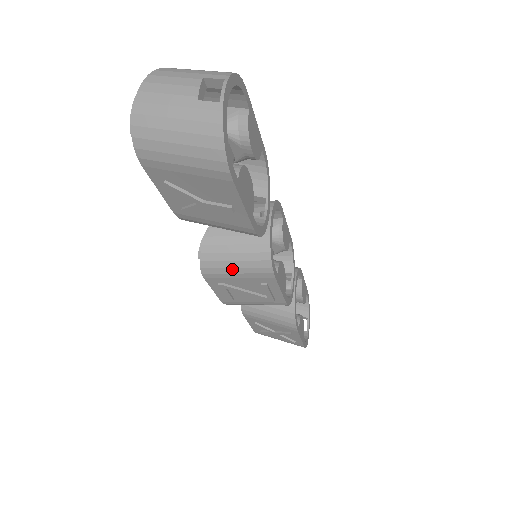
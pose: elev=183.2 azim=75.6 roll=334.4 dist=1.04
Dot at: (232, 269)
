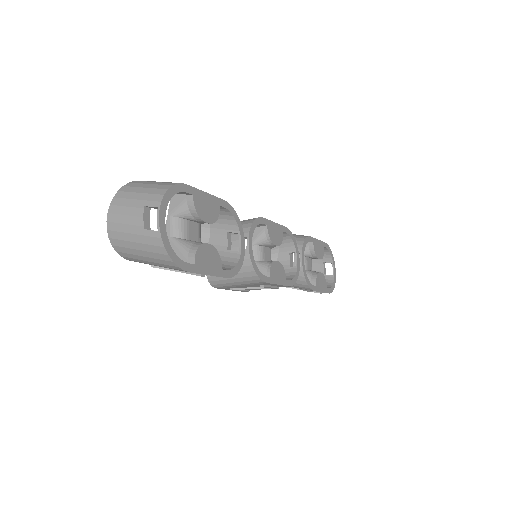
Dot at: (233, 283)
